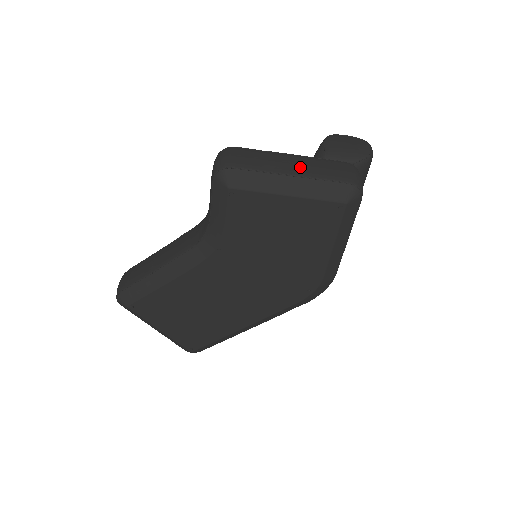
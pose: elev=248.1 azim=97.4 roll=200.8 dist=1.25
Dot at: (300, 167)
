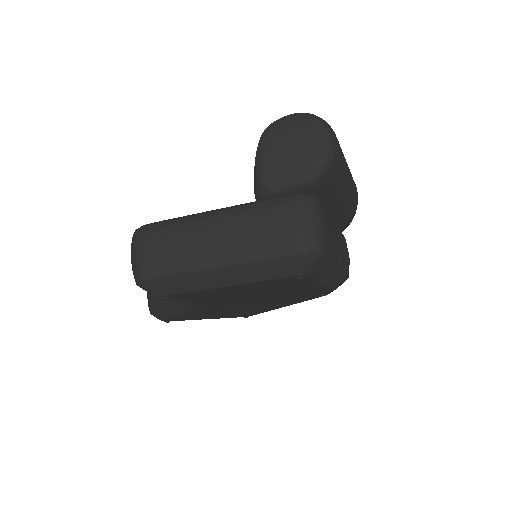
Dot at: (226, 247)
